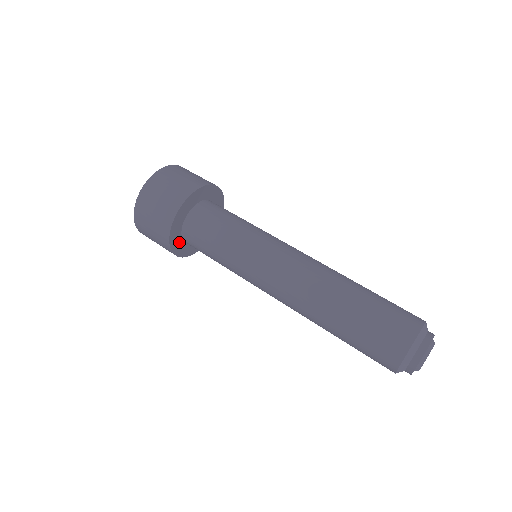
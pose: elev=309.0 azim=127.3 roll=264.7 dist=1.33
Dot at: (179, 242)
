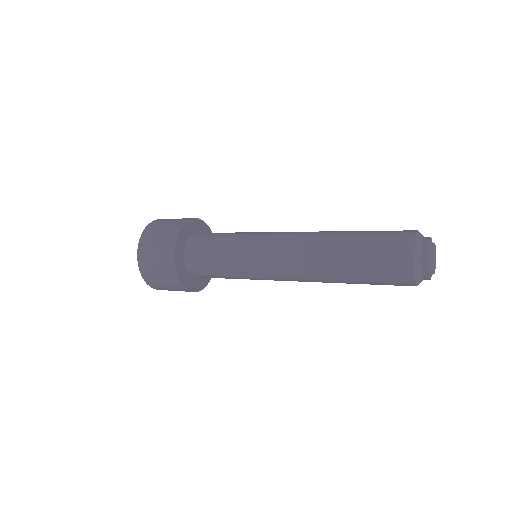
Dot at: (183, 270)
